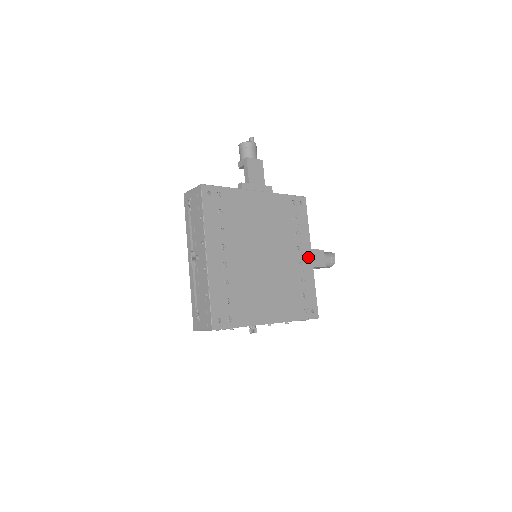
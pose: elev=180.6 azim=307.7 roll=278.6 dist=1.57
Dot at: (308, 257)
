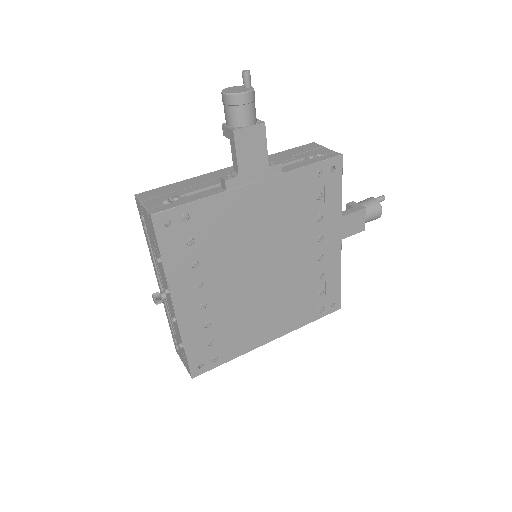
Dot at: (335, 243)
